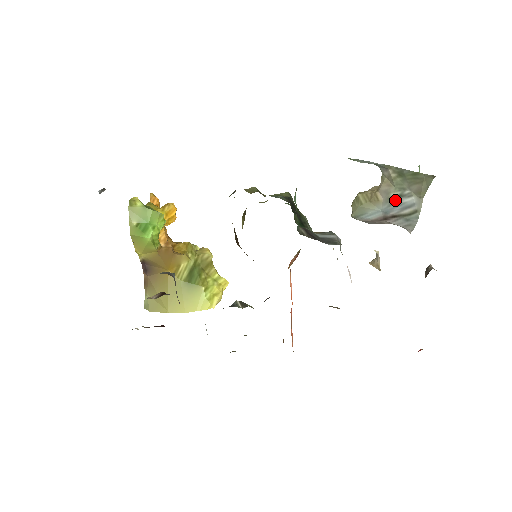
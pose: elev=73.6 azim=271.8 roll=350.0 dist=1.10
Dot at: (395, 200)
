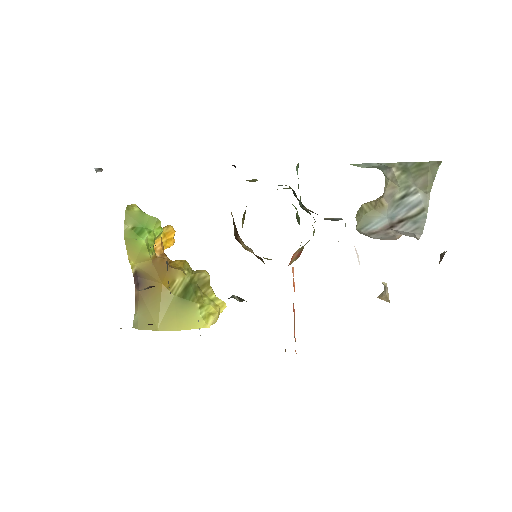
Dot at: (401, 201)
